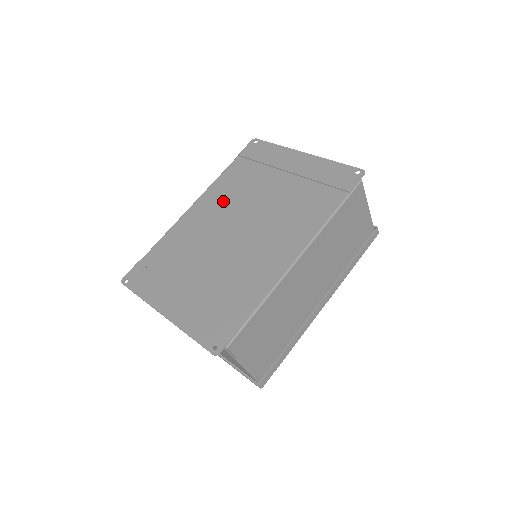
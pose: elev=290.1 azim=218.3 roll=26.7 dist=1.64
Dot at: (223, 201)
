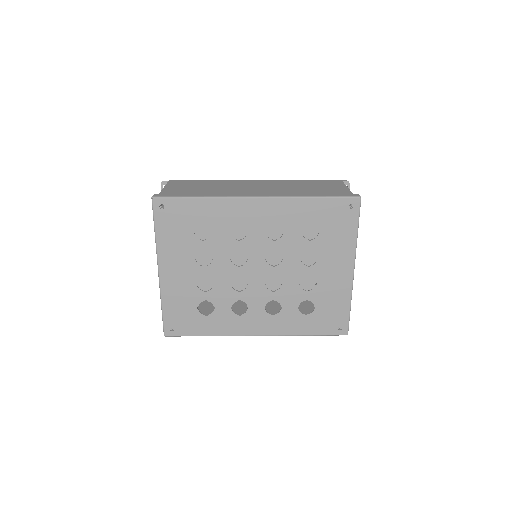
Dot at: occluded
